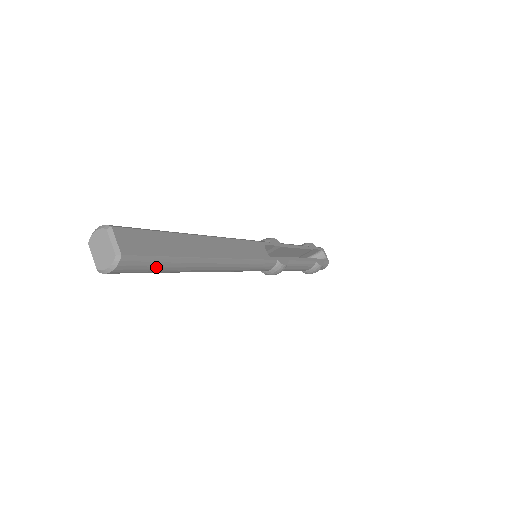
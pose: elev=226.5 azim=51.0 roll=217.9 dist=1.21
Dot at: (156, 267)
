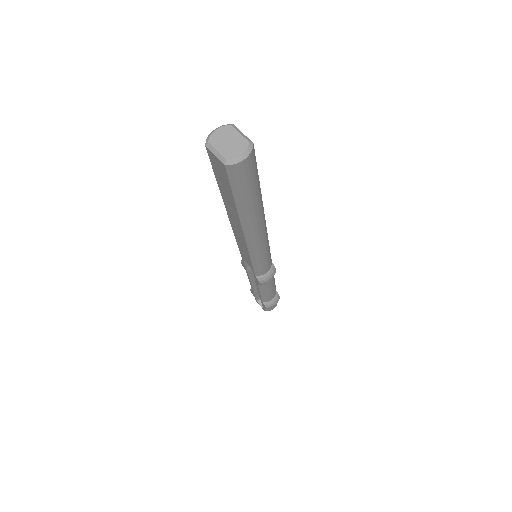
Dot at: (254, 185)
